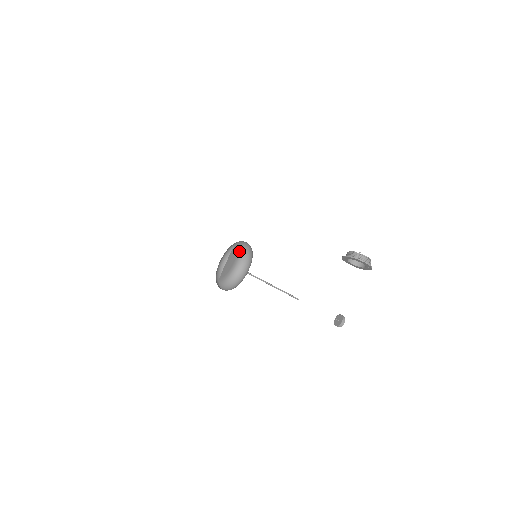
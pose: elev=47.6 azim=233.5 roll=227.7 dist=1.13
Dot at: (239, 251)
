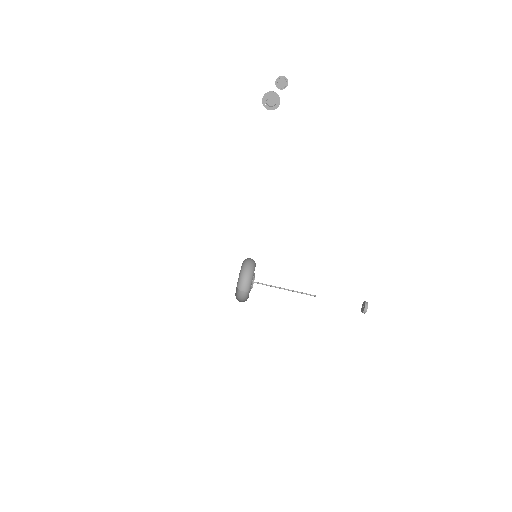
Dot at: occluded
